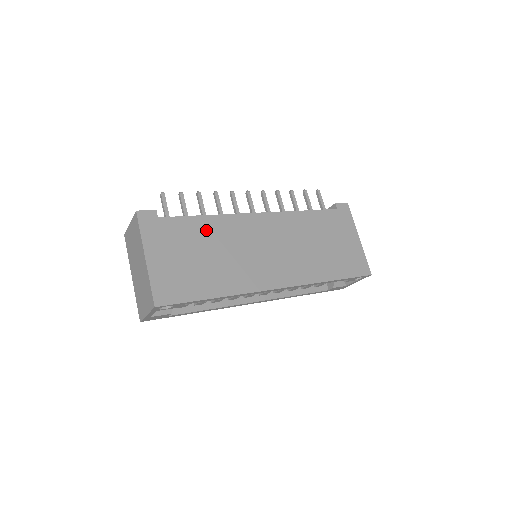
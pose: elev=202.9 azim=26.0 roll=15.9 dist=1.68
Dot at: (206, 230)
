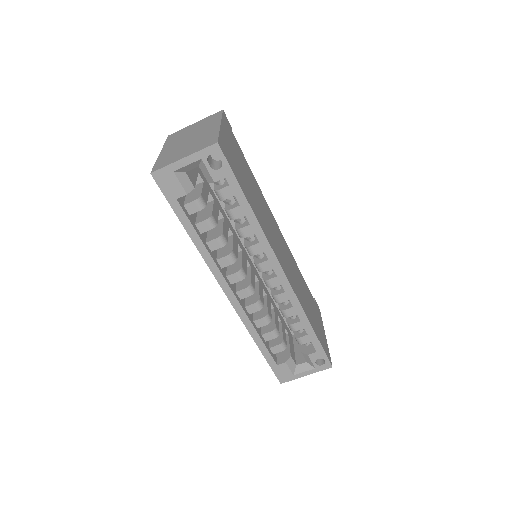
Dot at: (253, 180)
